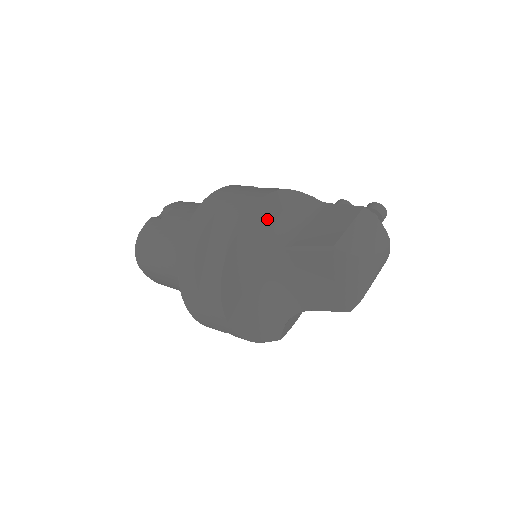
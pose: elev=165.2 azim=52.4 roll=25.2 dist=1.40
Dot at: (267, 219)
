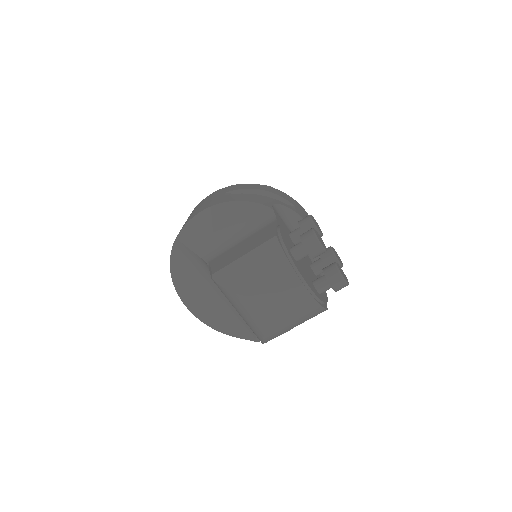
Dot at: (206, 231)
